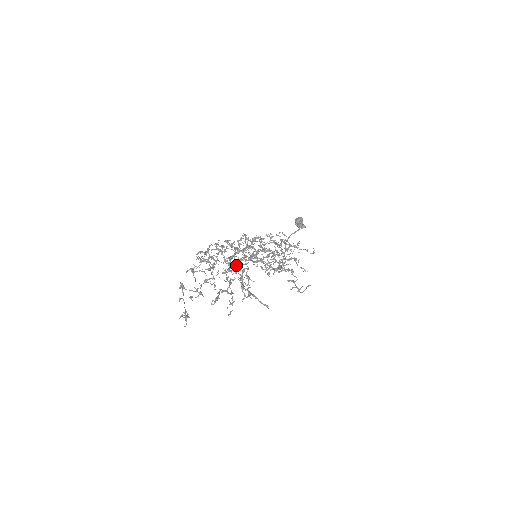
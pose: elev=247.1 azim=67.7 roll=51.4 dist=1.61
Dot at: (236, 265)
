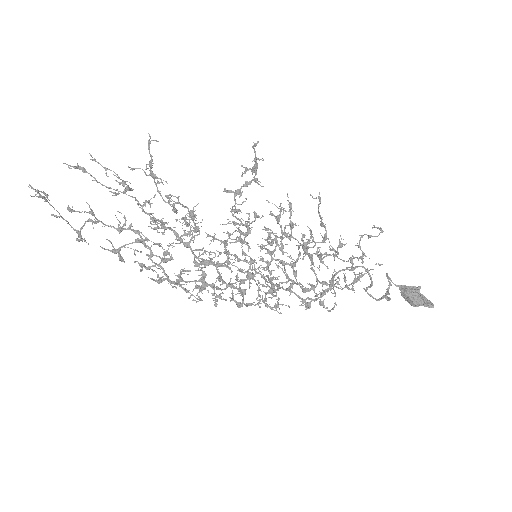
Dot at: (191, 238)
